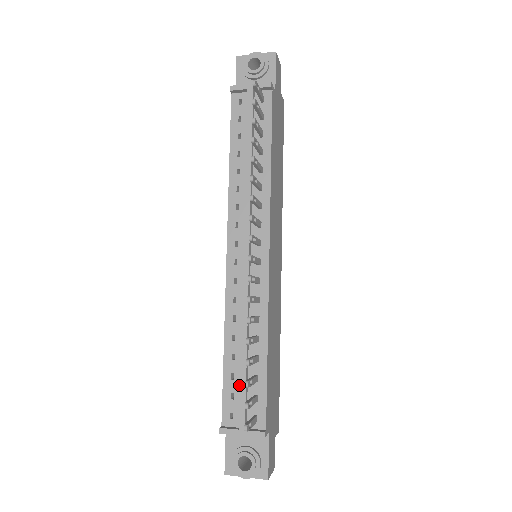
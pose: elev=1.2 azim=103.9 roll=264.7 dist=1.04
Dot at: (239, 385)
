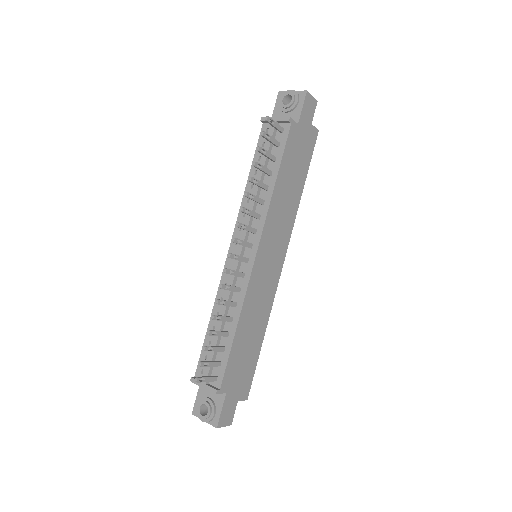
Dot at: occluded
